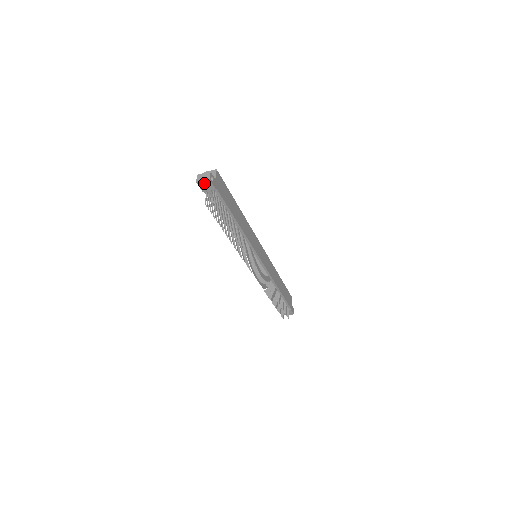
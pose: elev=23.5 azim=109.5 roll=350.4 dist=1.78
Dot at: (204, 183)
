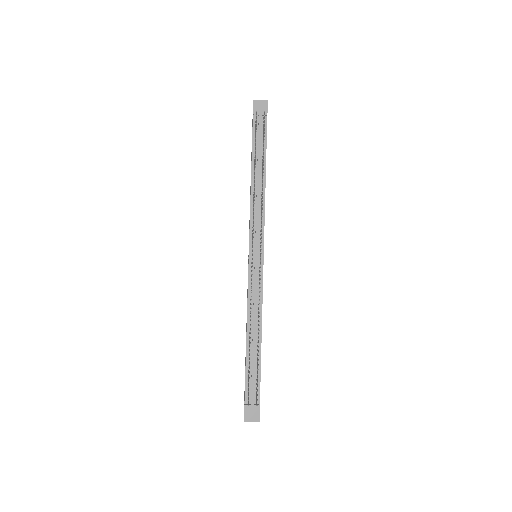
Dot at: (260, 104)
